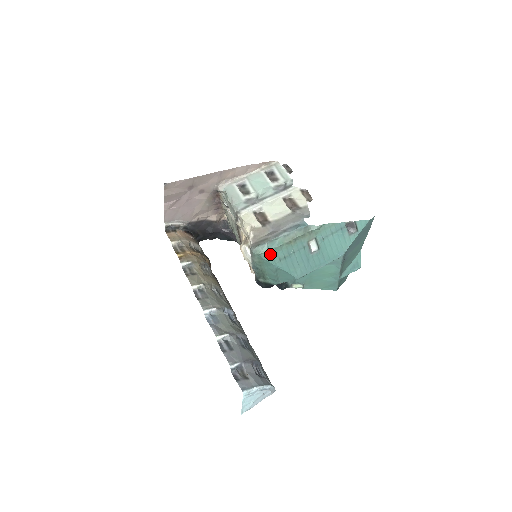
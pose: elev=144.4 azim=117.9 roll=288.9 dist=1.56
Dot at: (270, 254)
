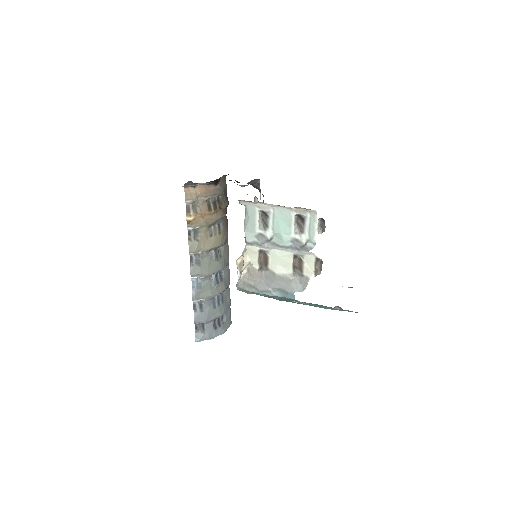
Dot at: occluded
